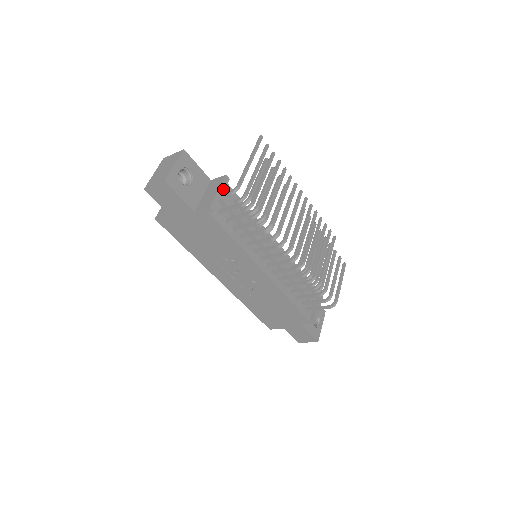
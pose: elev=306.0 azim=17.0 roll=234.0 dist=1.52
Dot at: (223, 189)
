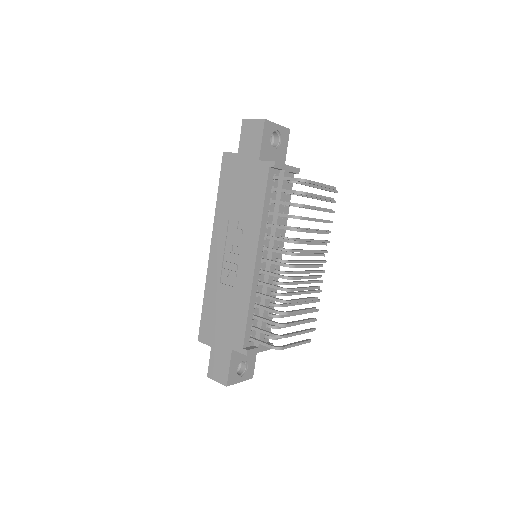
Dot at: (291, 170)
